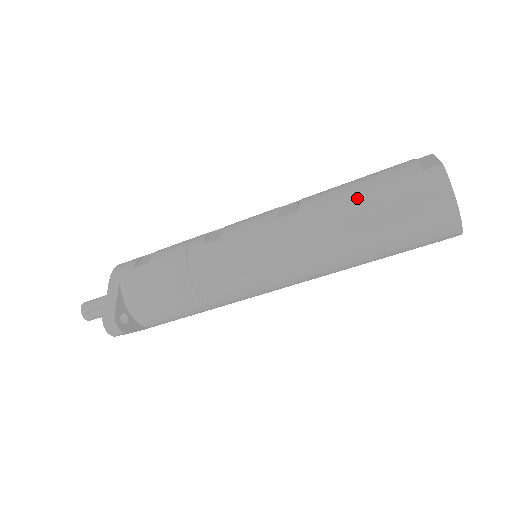
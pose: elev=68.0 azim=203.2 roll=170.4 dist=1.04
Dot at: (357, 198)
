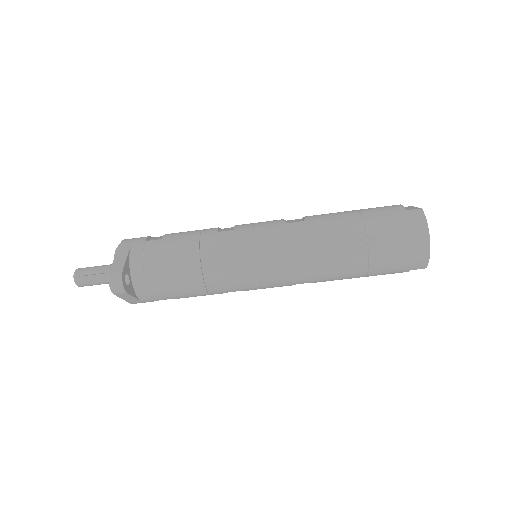
Dot at: (355, 219)
